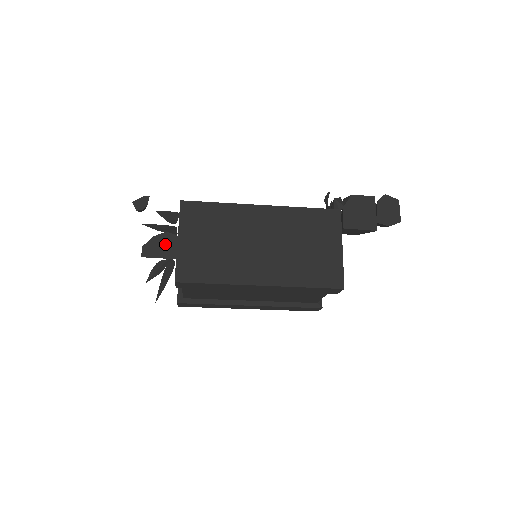
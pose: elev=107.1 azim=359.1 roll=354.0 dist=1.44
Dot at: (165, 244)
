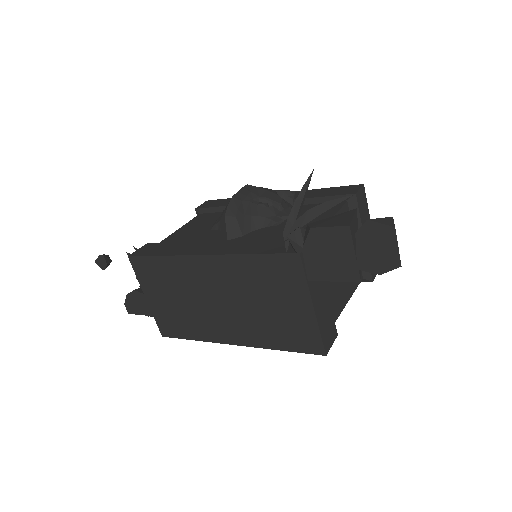
Dot at: (138, 302)
